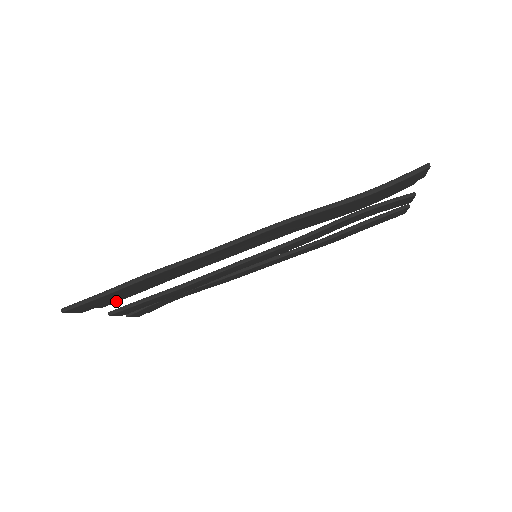
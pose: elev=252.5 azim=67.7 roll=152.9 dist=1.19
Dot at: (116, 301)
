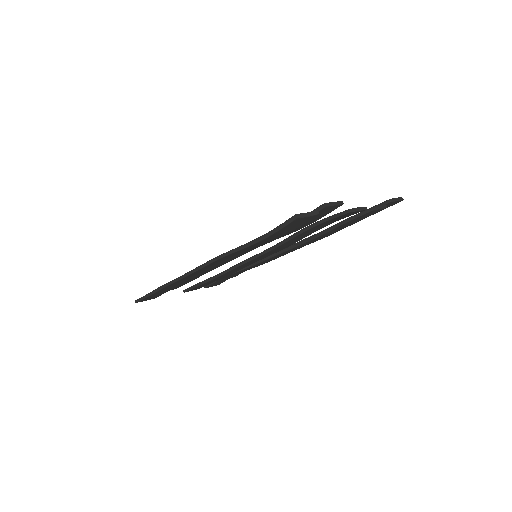
Dot at: (180, 286)
